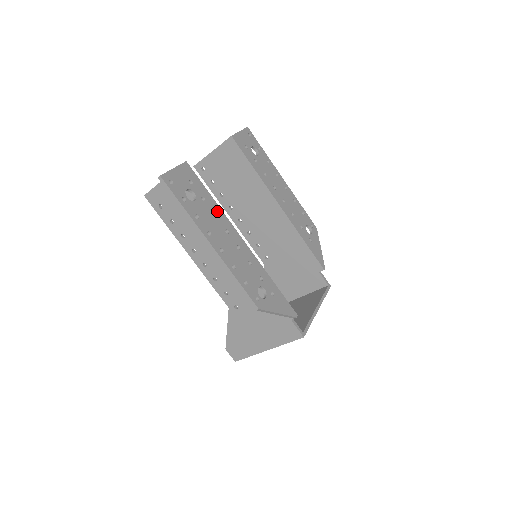
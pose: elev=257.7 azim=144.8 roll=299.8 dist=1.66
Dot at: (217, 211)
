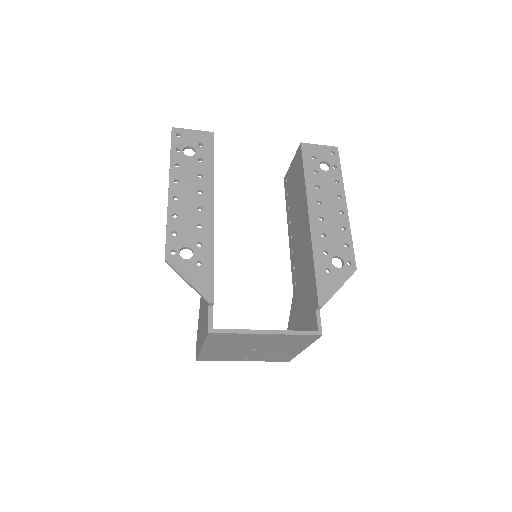
Dot at: (207, 175)
